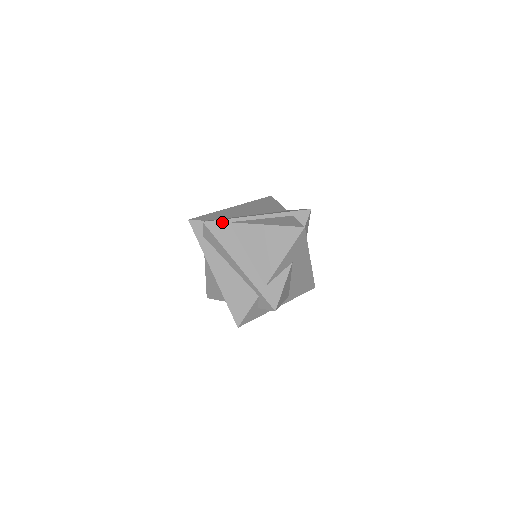
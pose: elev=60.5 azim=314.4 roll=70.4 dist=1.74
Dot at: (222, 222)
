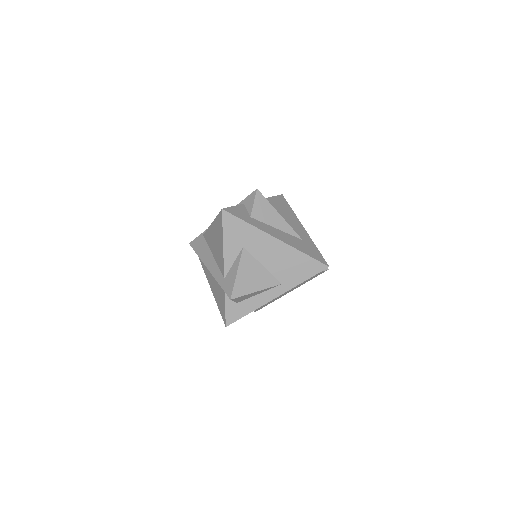
Dot at: (199, 237)
